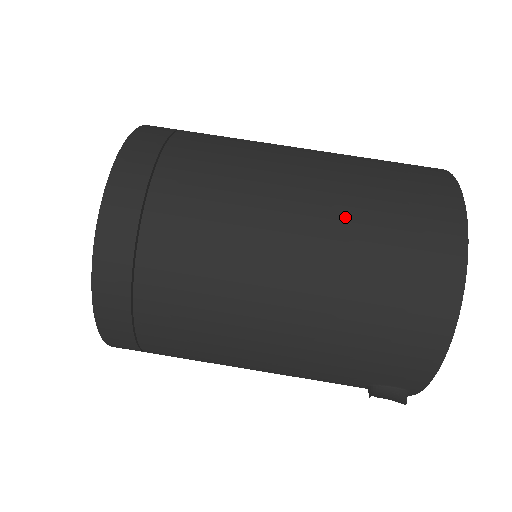
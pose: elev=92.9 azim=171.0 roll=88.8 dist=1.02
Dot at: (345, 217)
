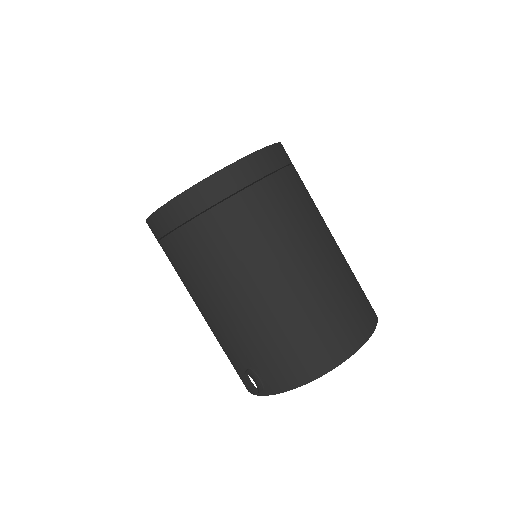
Dot at: (329, 282)
